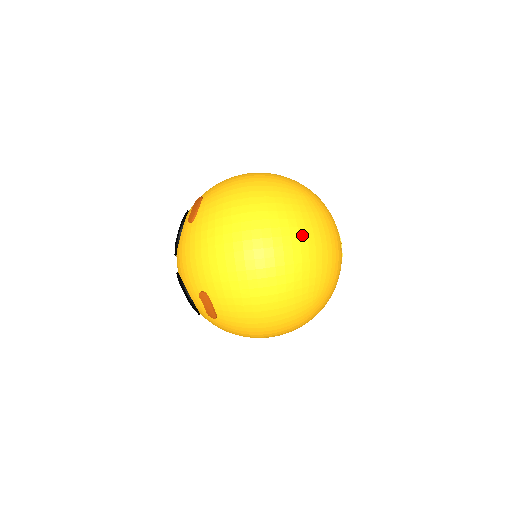
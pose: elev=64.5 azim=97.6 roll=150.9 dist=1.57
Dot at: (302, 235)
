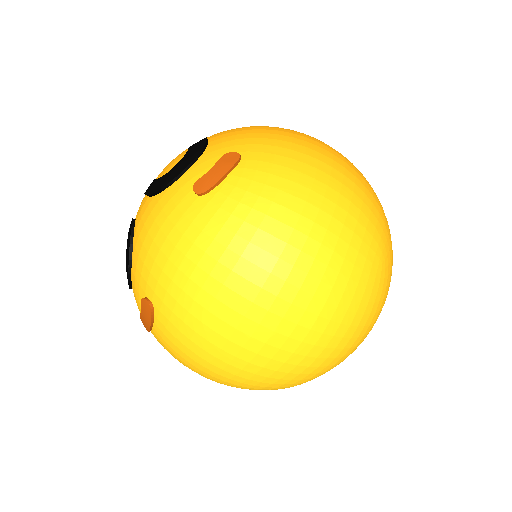
Dot at: (338, 336)
